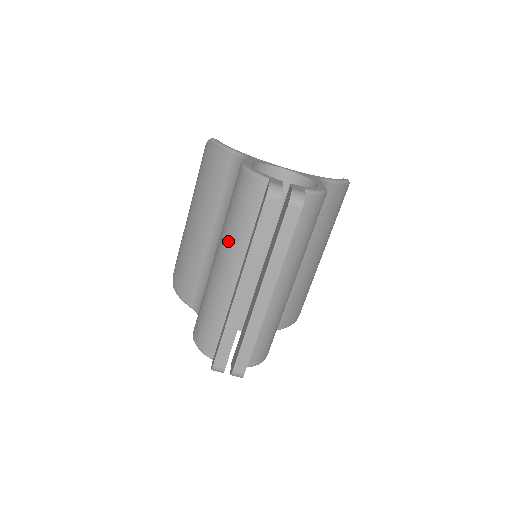
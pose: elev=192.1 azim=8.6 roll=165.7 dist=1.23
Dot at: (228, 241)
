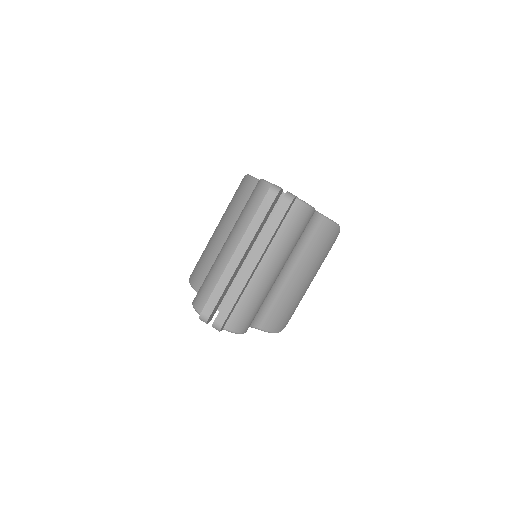
Dot at: (237, 227)
